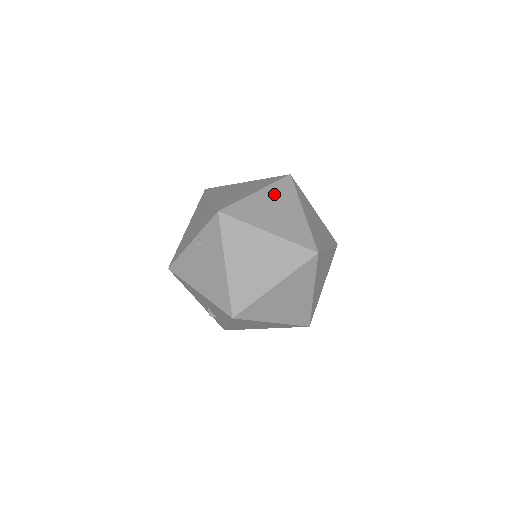
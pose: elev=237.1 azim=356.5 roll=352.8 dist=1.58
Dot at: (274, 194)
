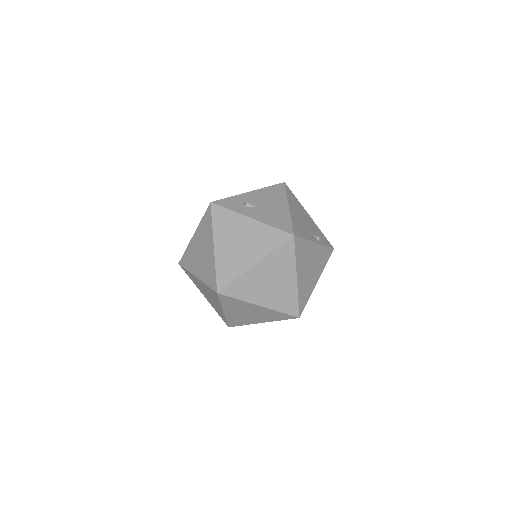
Dot at: (201, 233)
